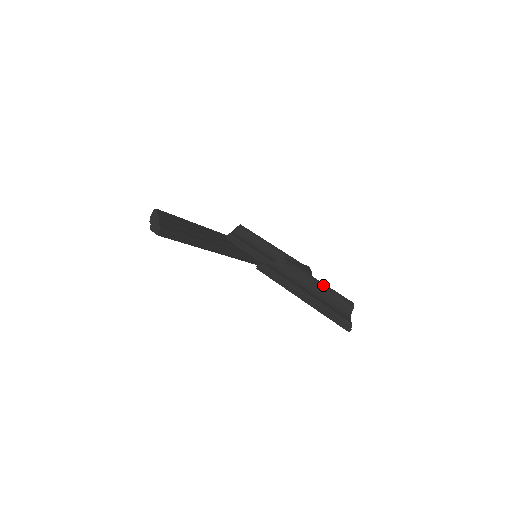
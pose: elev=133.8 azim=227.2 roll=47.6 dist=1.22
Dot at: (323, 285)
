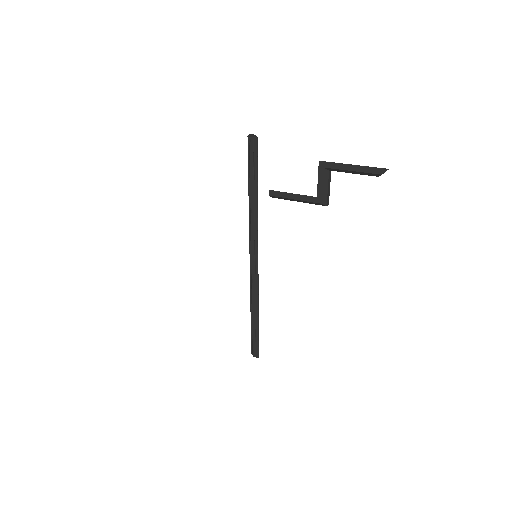
Dot at: occluded
